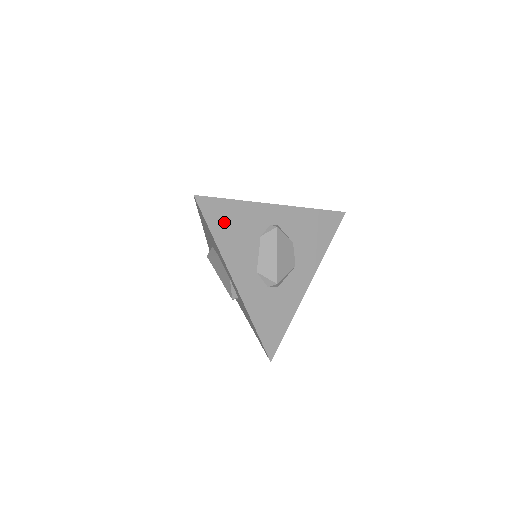
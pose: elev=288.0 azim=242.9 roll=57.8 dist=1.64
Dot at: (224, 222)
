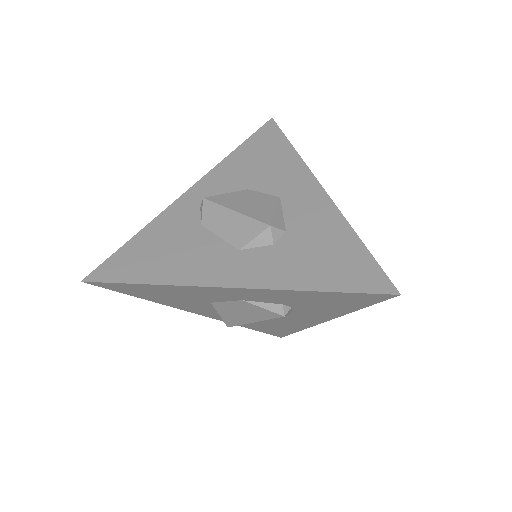
Dot at: (142, 261)
